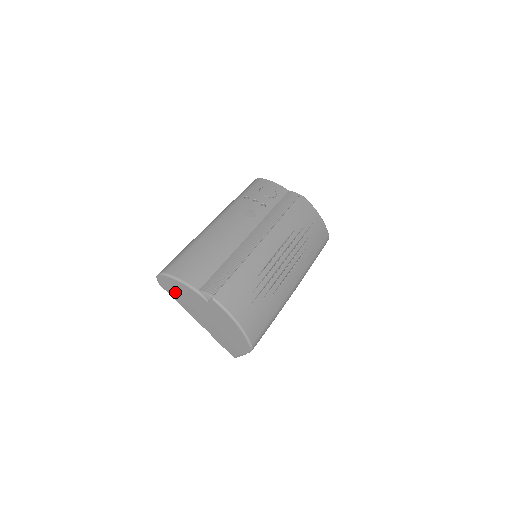
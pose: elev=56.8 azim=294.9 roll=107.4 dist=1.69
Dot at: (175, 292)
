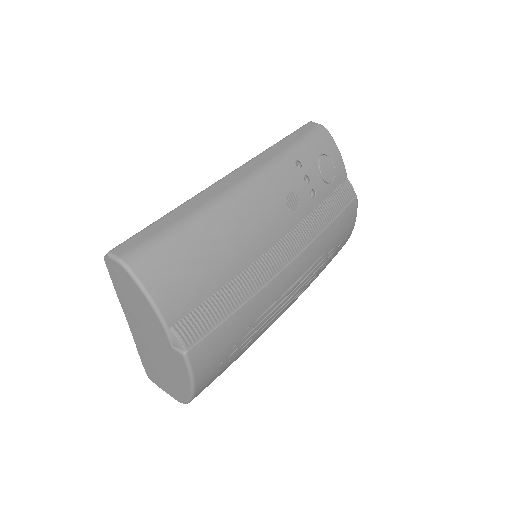
Dot at: (125, 291)
